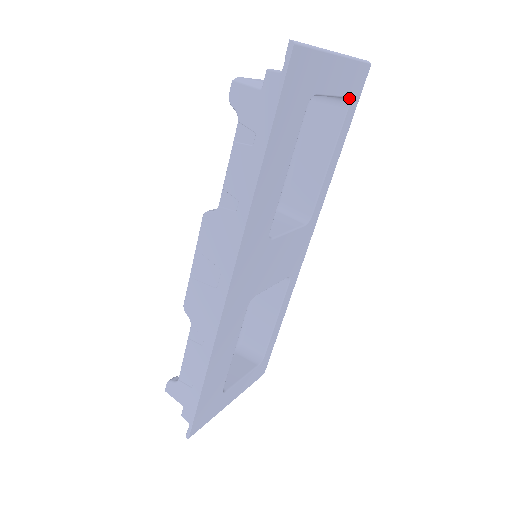
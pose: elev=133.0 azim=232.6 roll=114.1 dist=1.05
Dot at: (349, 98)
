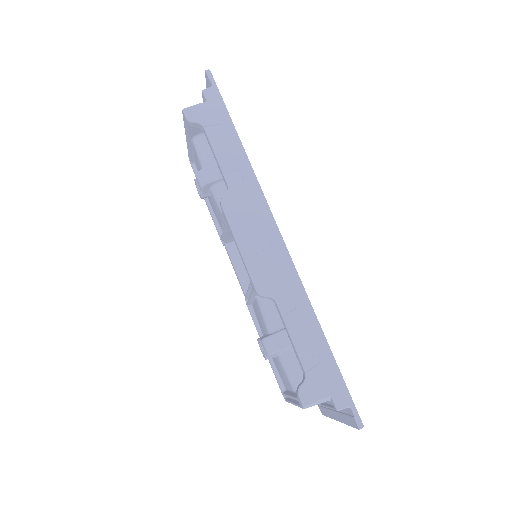
Dot at: occluded
